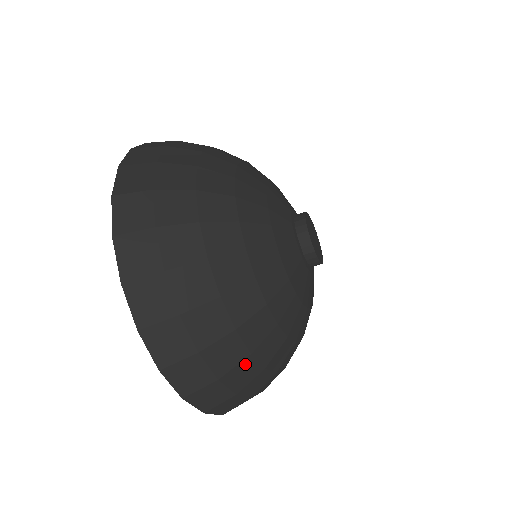
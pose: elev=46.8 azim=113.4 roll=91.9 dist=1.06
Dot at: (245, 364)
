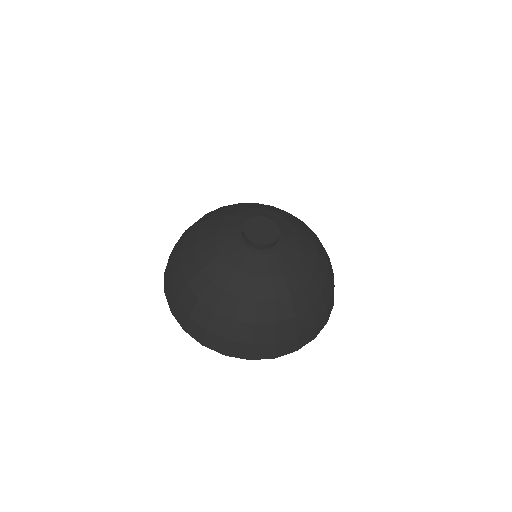
Dot at: (281, 327)
